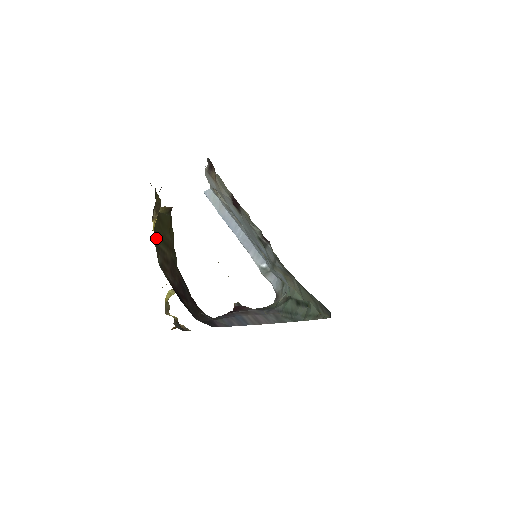
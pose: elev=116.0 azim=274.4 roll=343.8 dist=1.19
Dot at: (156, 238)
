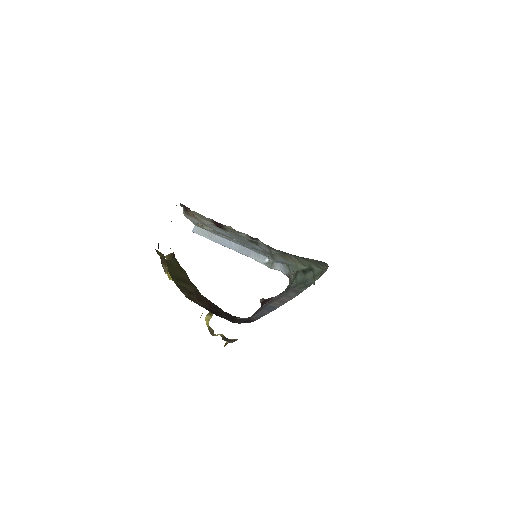
Dot at: (174, 280)
